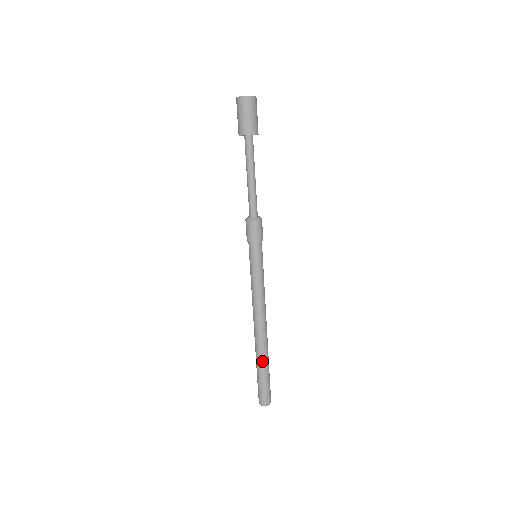
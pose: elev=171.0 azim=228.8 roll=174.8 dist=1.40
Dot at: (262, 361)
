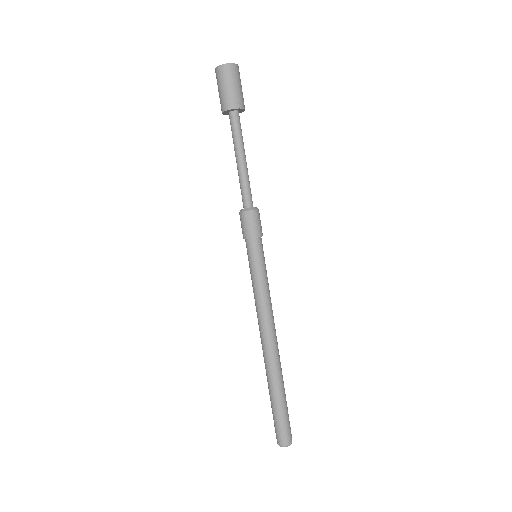
Dot at: (271, 388)
